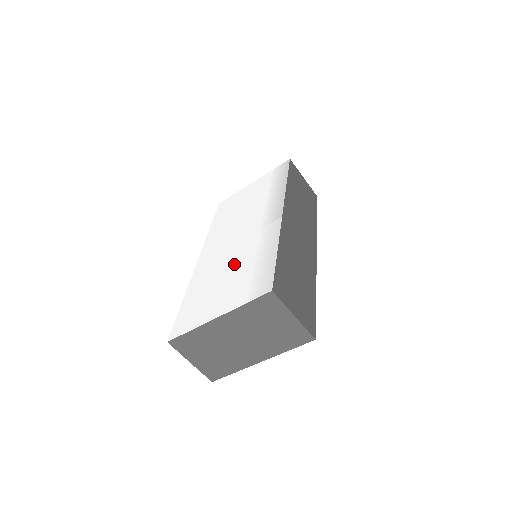
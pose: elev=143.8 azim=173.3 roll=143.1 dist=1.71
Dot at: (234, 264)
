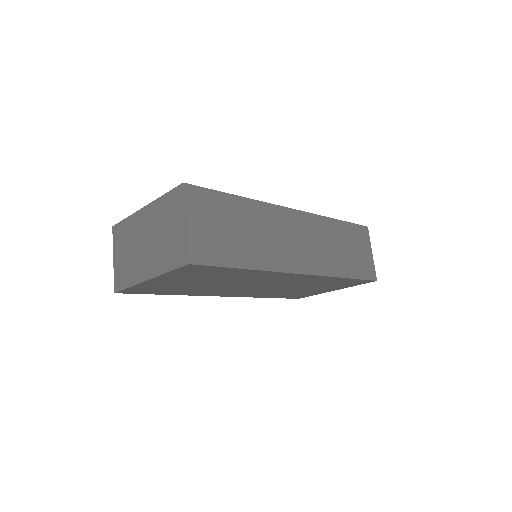
Dot at: occluded
